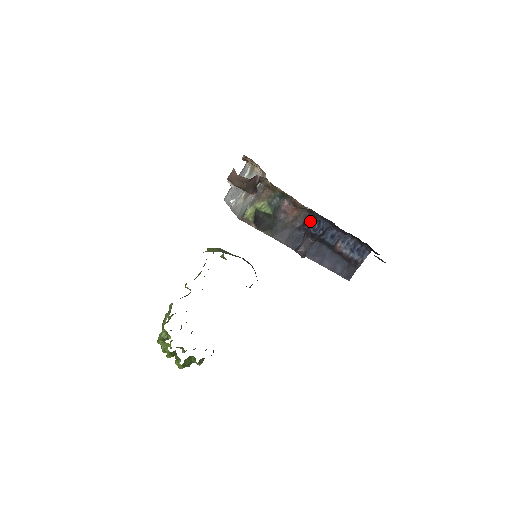
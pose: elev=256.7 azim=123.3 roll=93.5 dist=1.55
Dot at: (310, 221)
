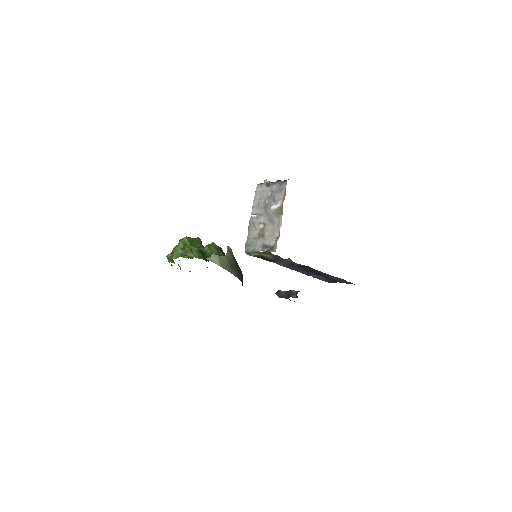
Dot at: (295, 292)
